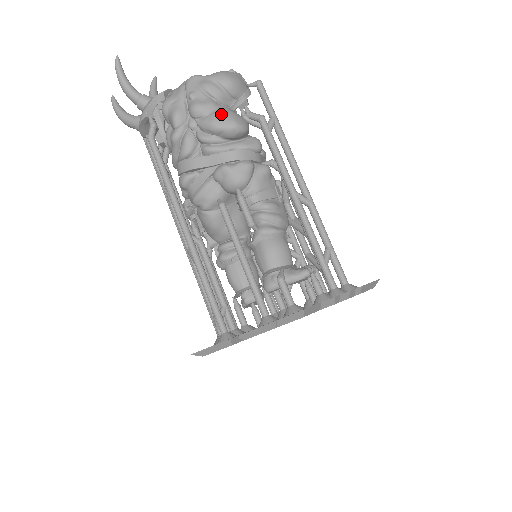
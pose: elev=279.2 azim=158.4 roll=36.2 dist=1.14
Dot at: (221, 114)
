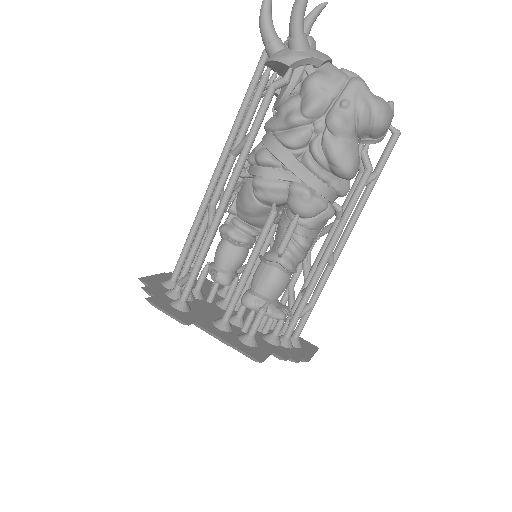
Dot at: (350, 151)
